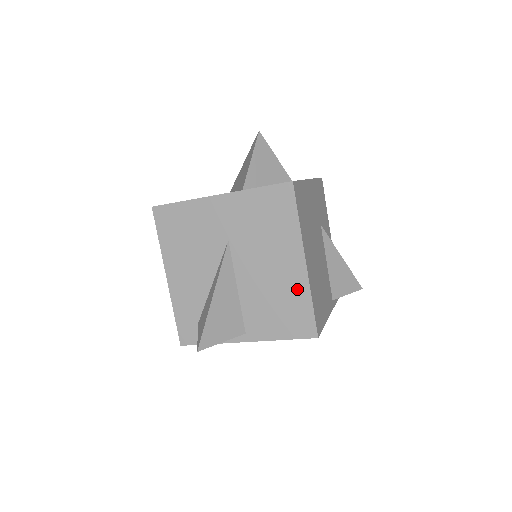
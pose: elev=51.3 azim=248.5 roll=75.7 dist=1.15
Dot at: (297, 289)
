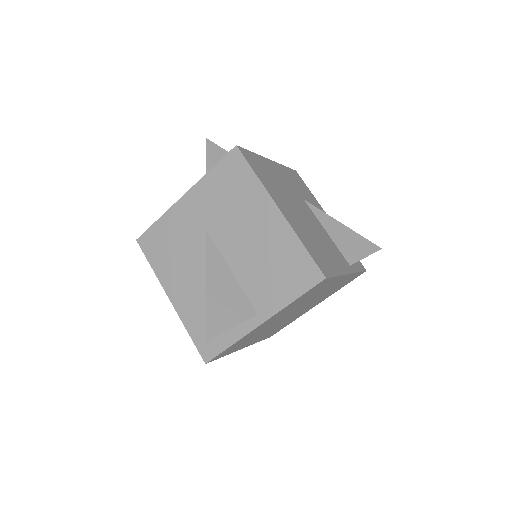
Dot at: (283, 240)
